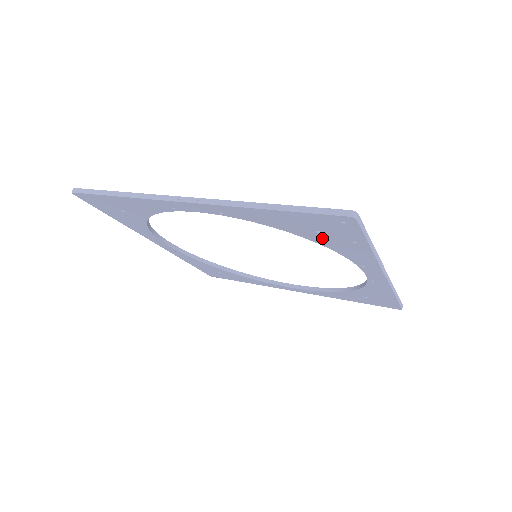
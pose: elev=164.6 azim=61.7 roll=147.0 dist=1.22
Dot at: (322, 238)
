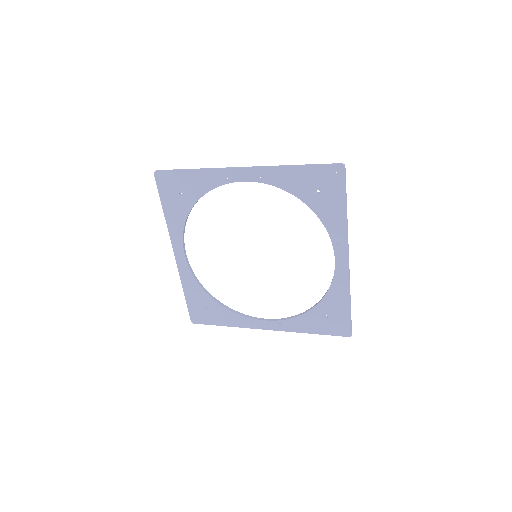
Dot at: (318, 201)
